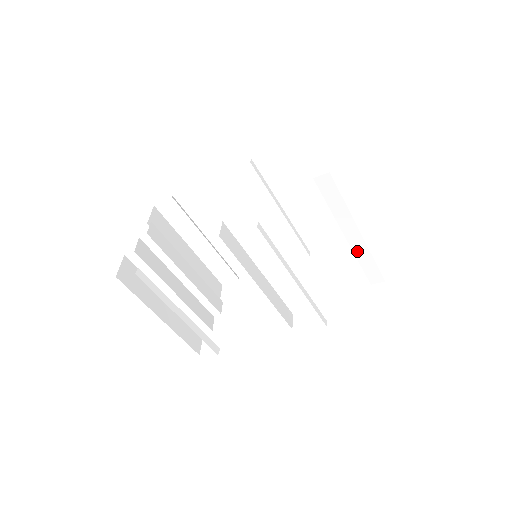
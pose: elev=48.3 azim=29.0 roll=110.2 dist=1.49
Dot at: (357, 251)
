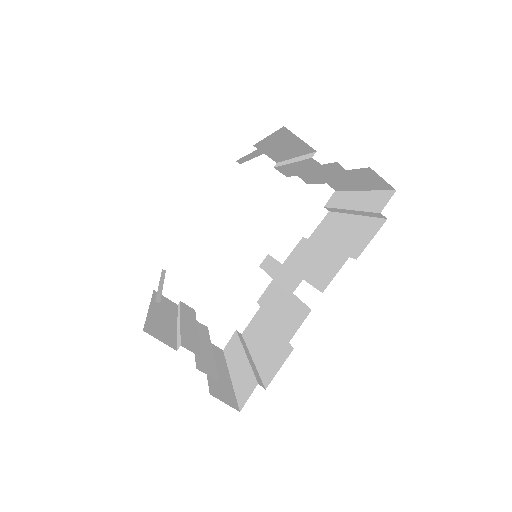
Dot at: occluded
